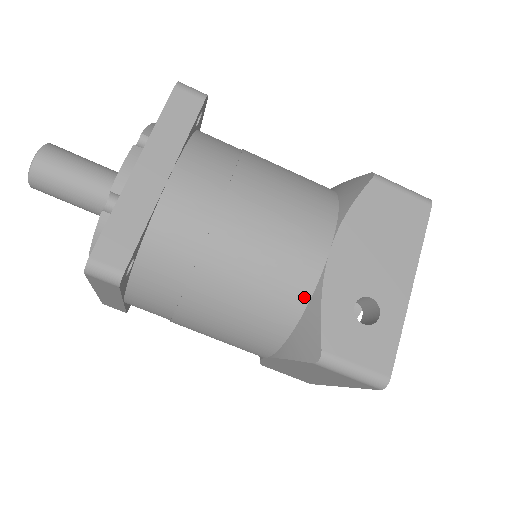
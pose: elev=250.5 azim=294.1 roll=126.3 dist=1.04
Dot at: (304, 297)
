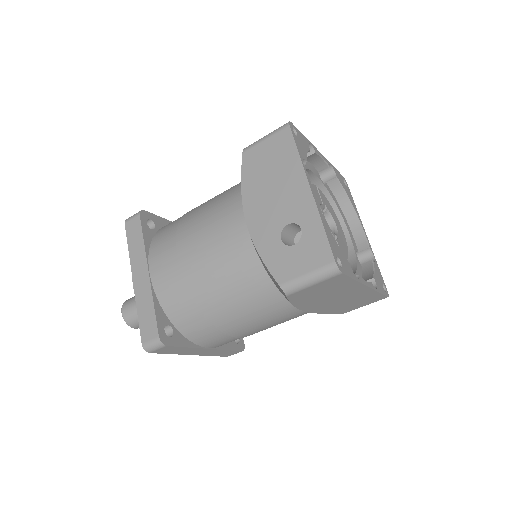
Dot at: (256, 262)
